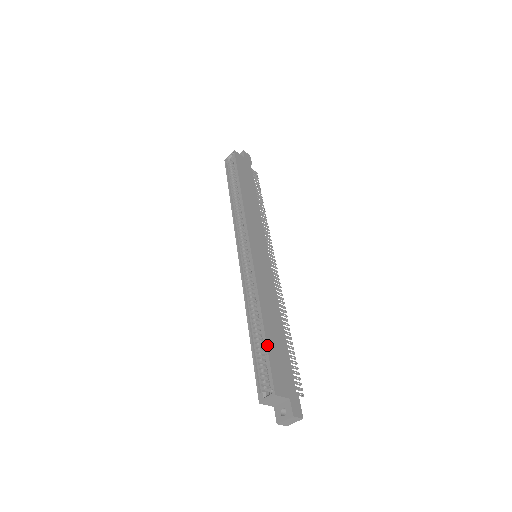
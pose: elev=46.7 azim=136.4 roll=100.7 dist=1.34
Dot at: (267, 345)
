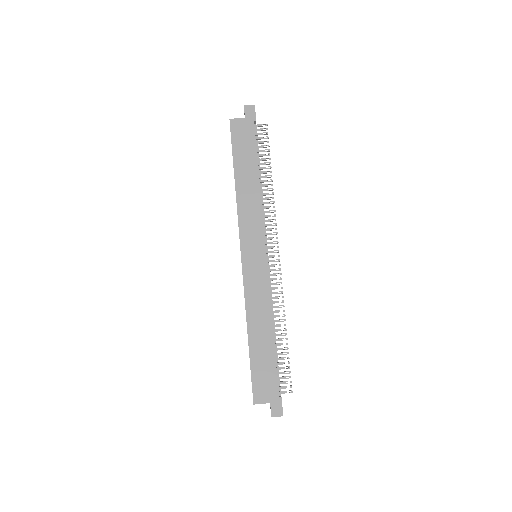
Dot at: (250, 362)
